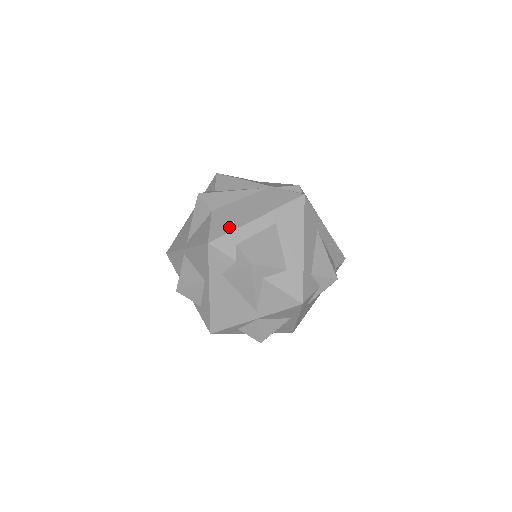
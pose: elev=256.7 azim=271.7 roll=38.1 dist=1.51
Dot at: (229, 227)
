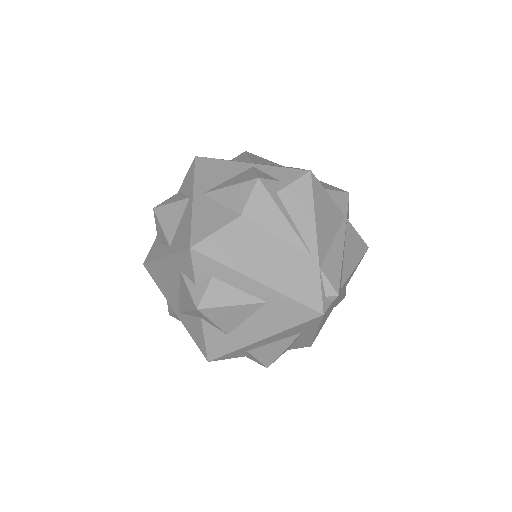
Dot at: (227, 257)
